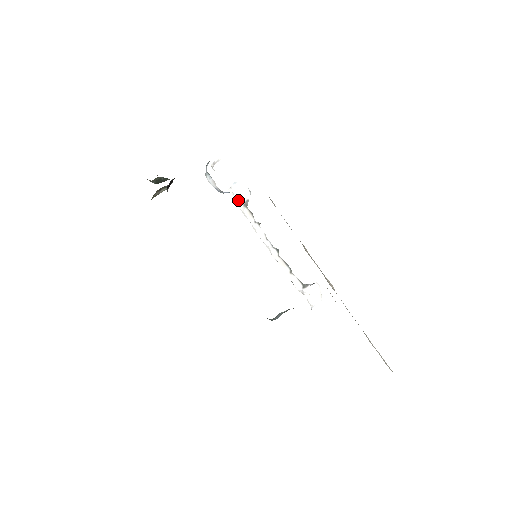
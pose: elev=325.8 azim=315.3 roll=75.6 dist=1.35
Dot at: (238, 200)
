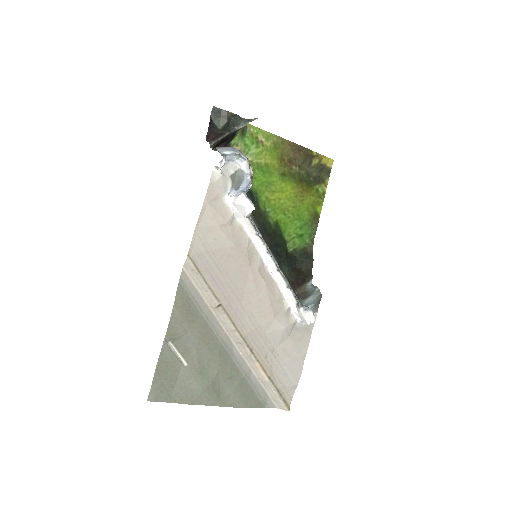
Dot at: (235, 212)
